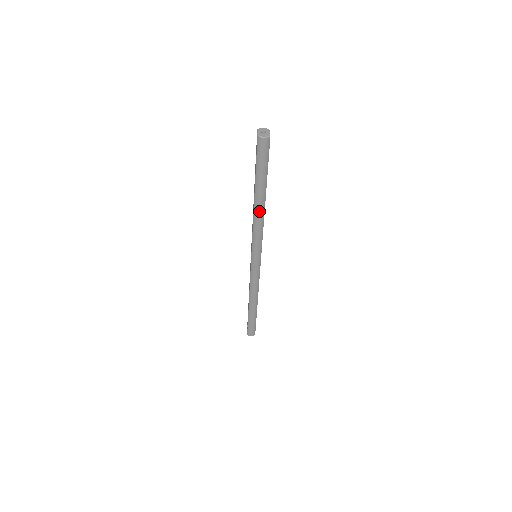
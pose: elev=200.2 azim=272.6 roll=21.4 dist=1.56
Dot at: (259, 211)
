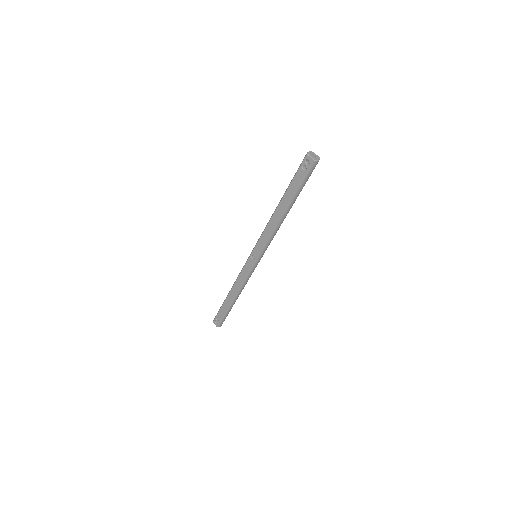
Dot at: occluded
